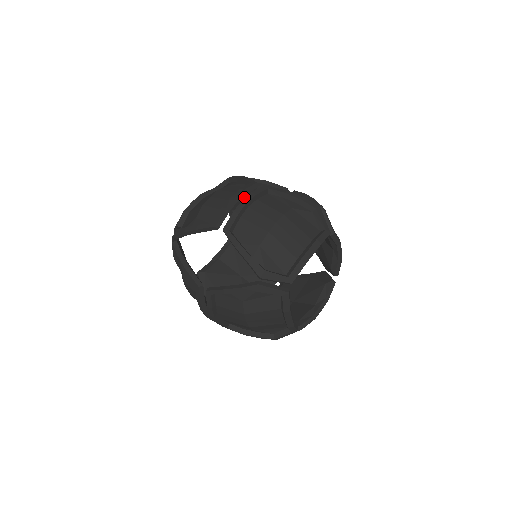
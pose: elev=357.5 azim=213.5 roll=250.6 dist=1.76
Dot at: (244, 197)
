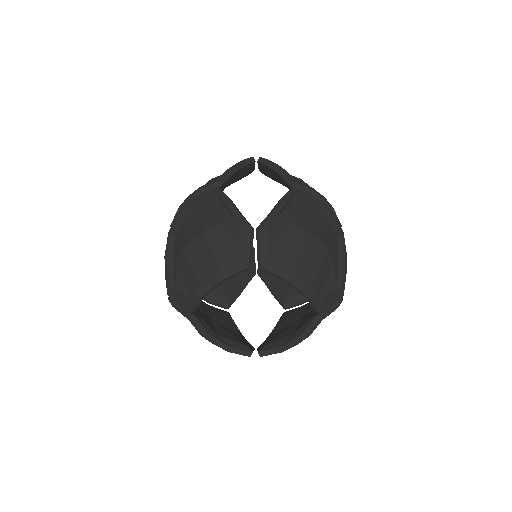
Dot at: (278, 179)
